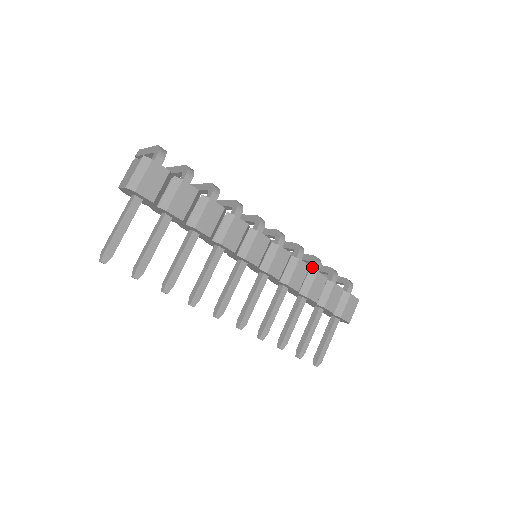
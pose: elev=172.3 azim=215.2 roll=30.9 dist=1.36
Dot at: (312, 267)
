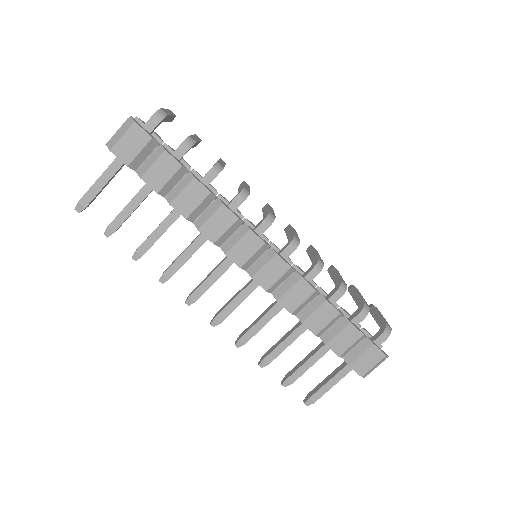
Dot at: (331, 293)
